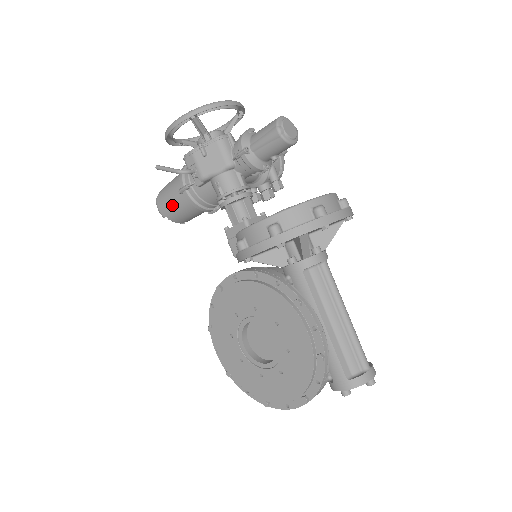
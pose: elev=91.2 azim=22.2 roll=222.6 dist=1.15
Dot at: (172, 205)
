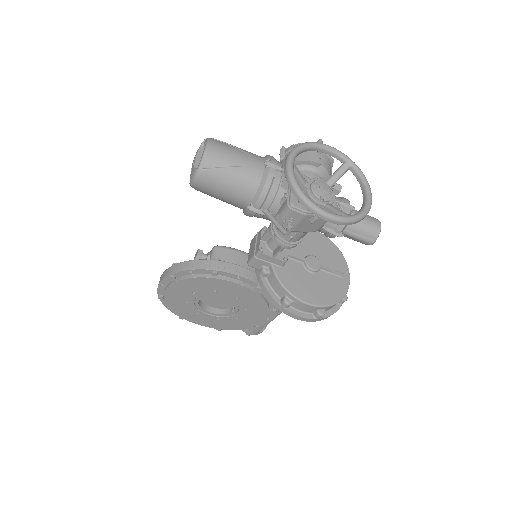
Dot at: (220, 196)
